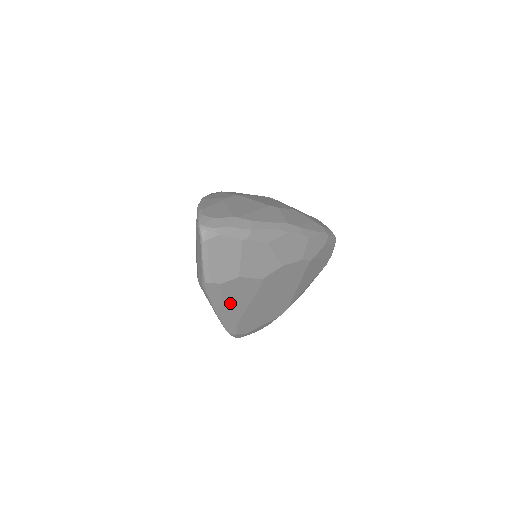
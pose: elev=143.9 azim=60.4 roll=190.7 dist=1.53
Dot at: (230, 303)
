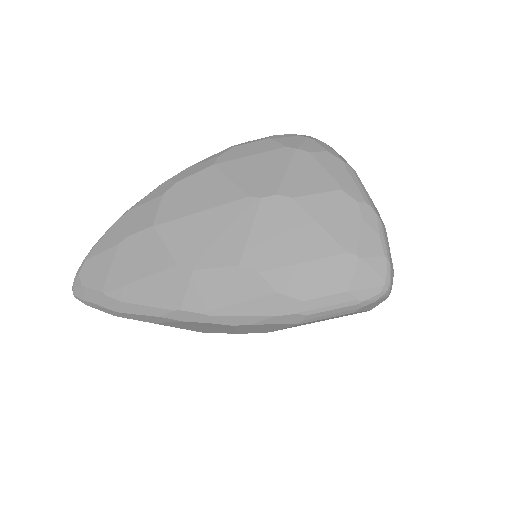
Dot at: occluded
